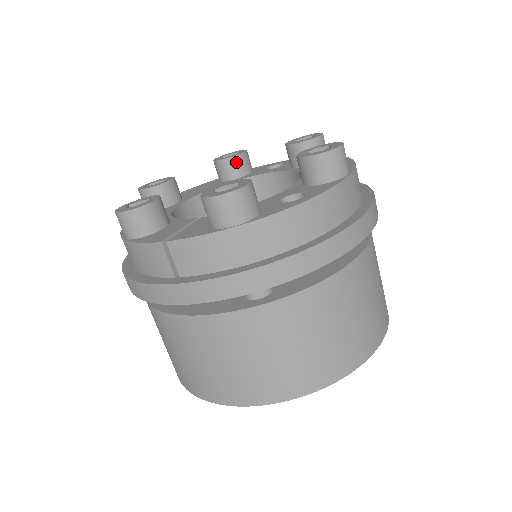
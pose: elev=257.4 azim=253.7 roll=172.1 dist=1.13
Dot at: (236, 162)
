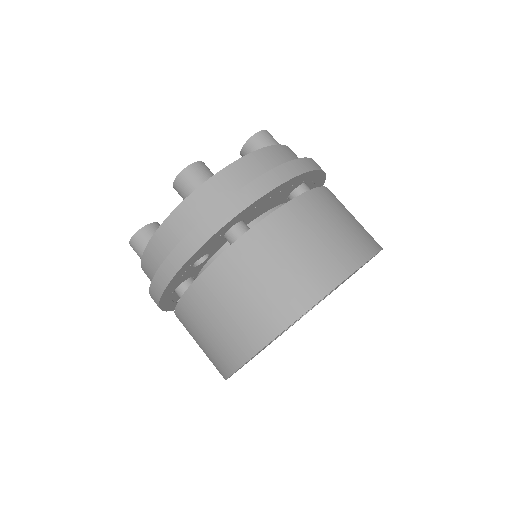
Dot at: occluded
